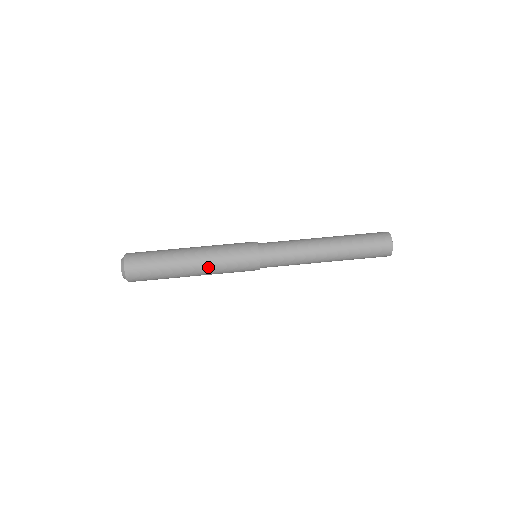
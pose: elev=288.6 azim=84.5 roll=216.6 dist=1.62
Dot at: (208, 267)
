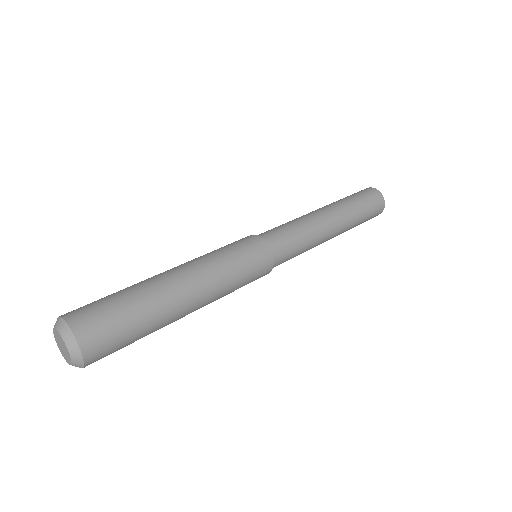
Dot at: (213, 293)
